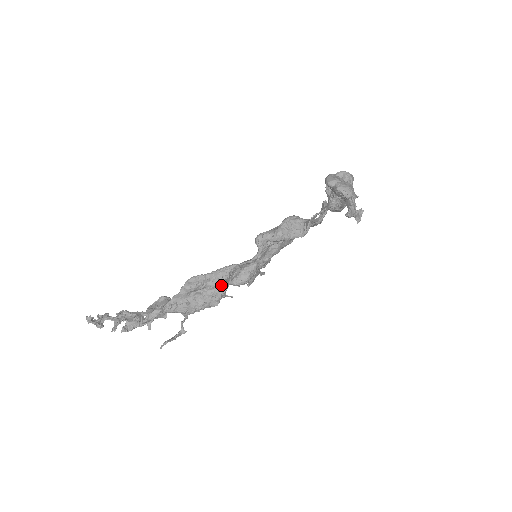
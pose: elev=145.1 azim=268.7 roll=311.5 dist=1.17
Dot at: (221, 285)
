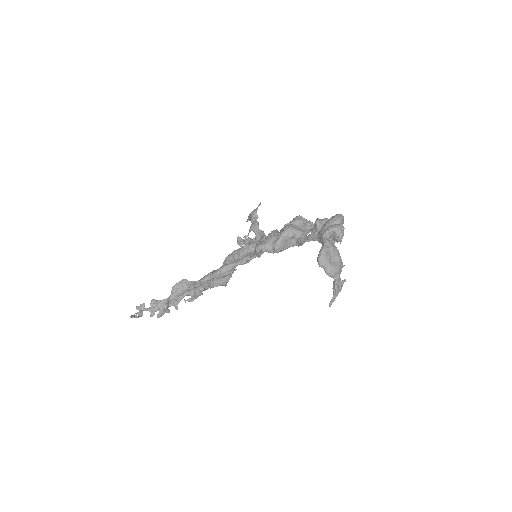
Dot at: (228, 275)
